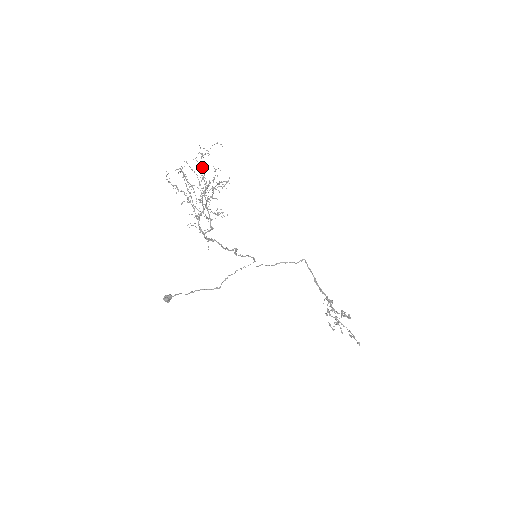
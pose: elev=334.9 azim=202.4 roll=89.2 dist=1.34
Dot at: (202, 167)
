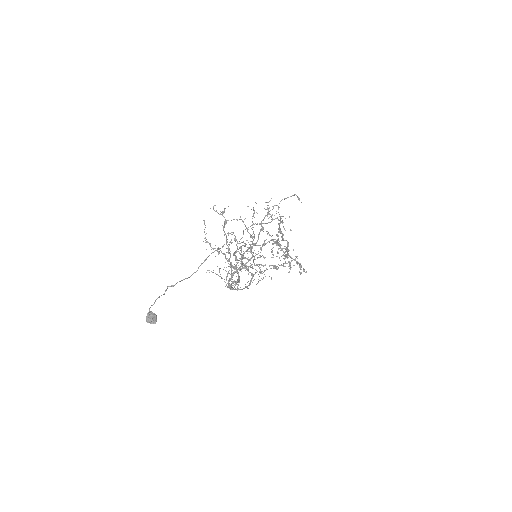
Dot at: (261, 224)
